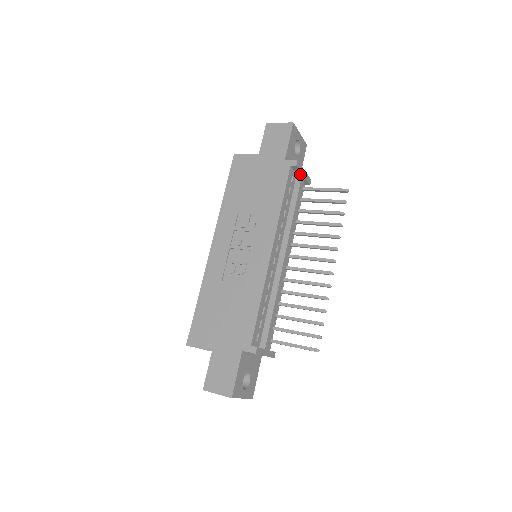
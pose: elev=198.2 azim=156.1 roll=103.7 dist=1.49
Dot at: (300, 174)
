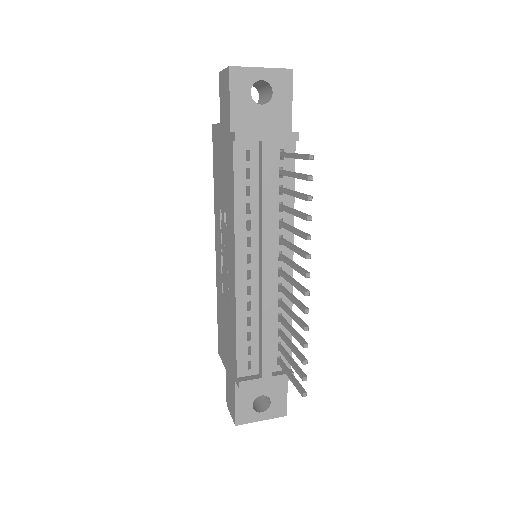
Dot at: (260, 141)
